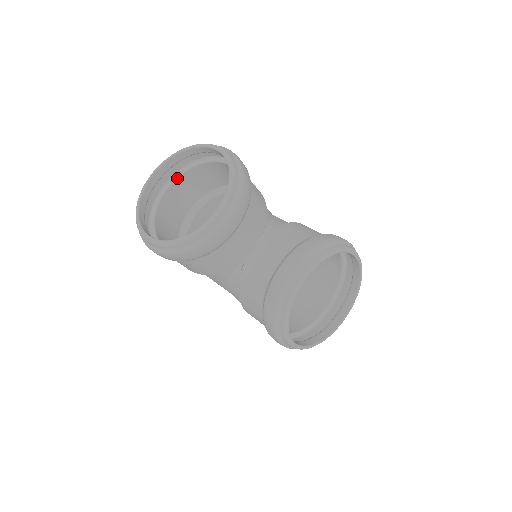
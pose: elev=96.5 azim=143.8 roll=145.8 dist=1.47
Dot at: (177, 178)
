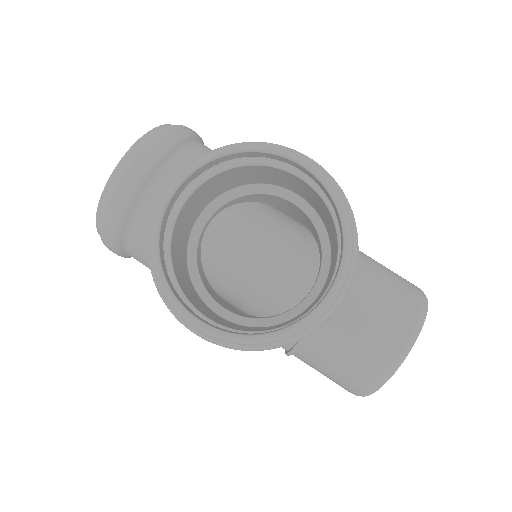
Dot at: occluded
